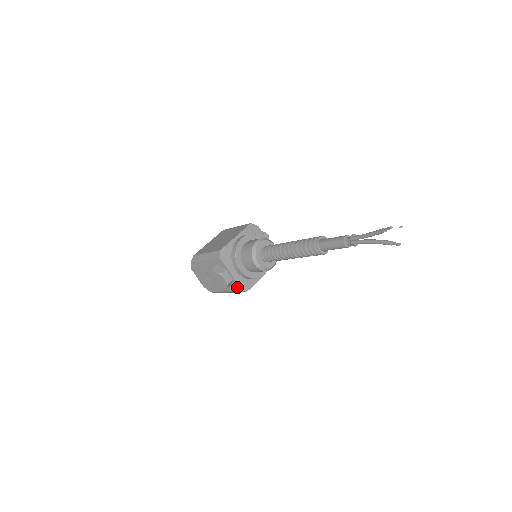
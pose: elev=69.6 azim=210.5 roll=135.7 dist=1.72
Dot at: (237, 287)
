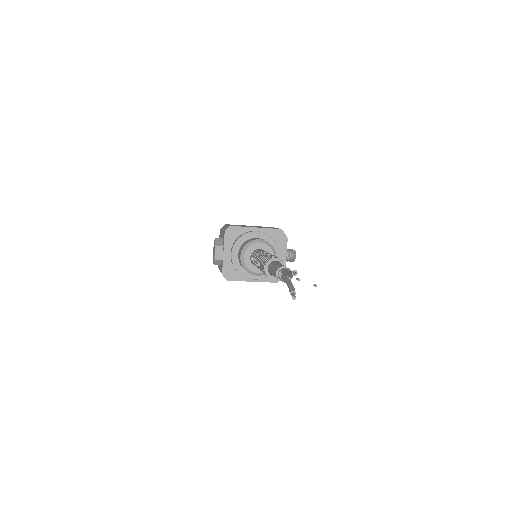
Dot at: (222, 269)
